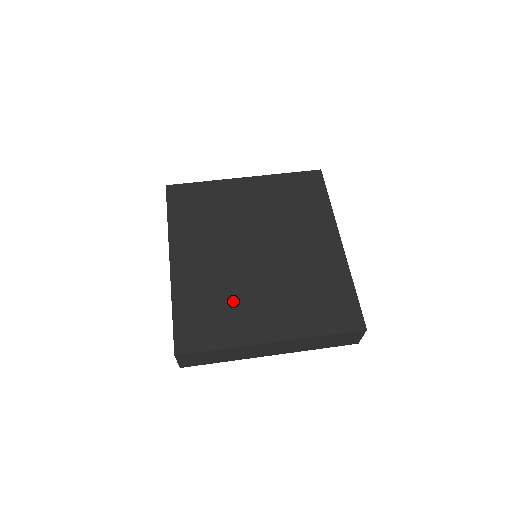
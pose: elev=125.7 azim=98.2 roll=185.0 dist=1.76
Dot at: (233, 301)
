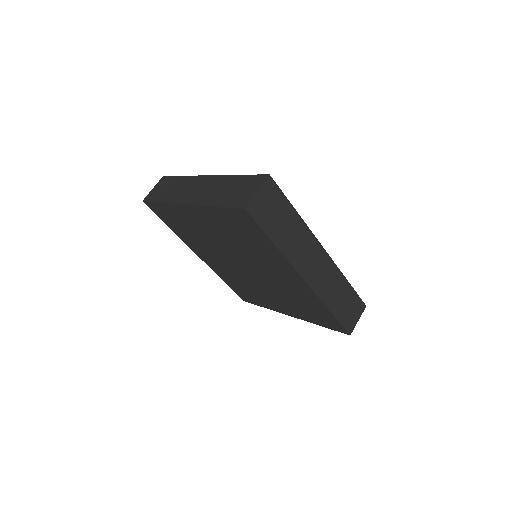
Dot at: occluded
